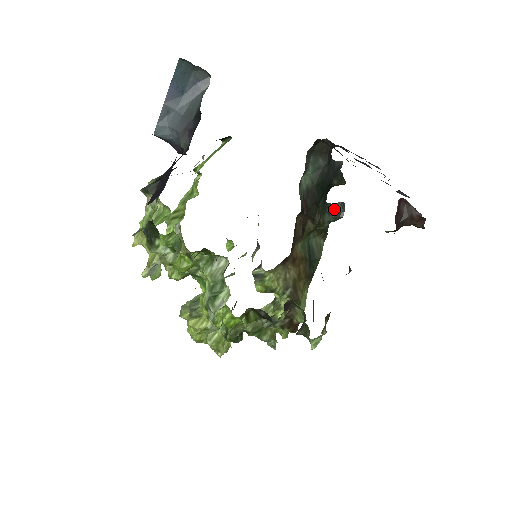
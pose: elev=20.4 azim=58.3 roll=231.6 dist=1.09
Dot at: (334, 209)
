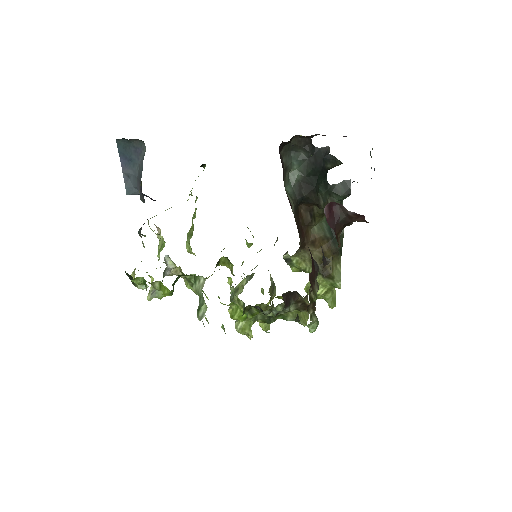
Dot at: (340, 188)
